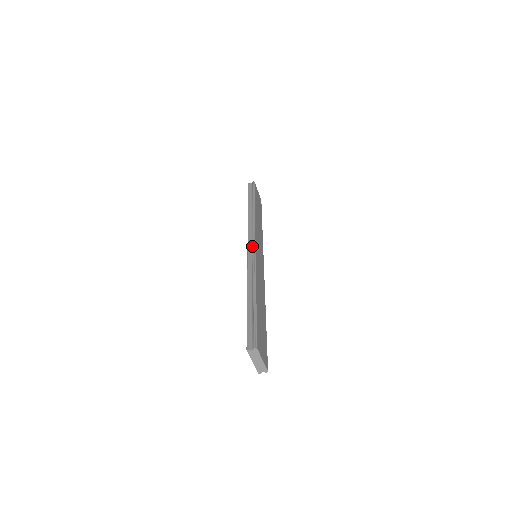
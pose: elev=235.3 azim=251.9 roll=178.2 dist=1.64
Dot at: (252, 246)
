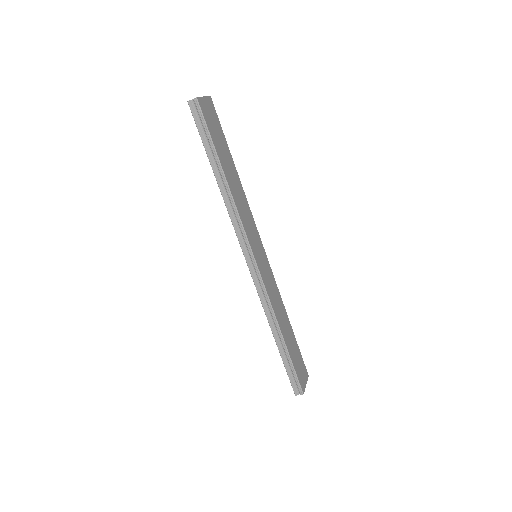
Dot at: (253, 265)
